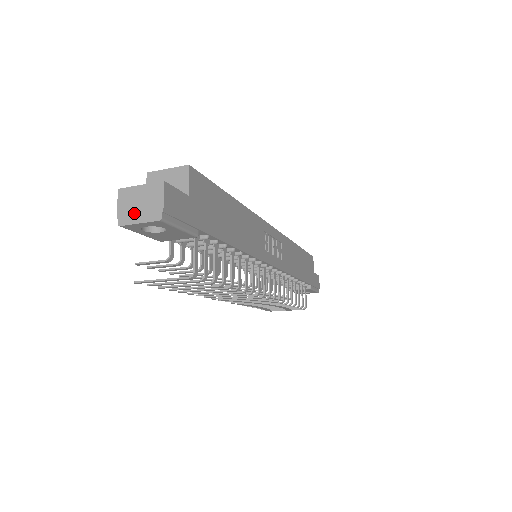
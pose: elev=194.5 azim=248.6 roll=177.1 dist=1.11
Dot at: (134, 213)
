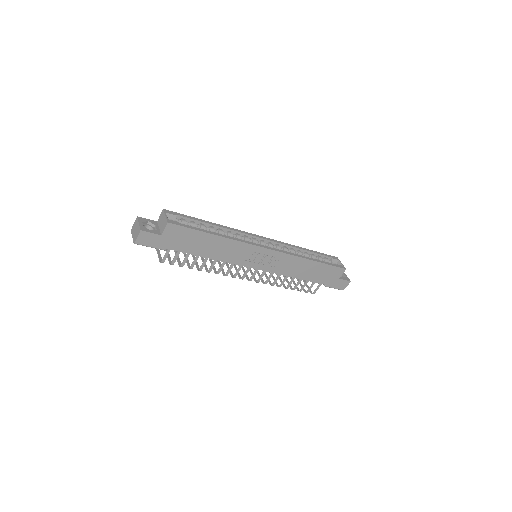
Dot at: (134, 232)
